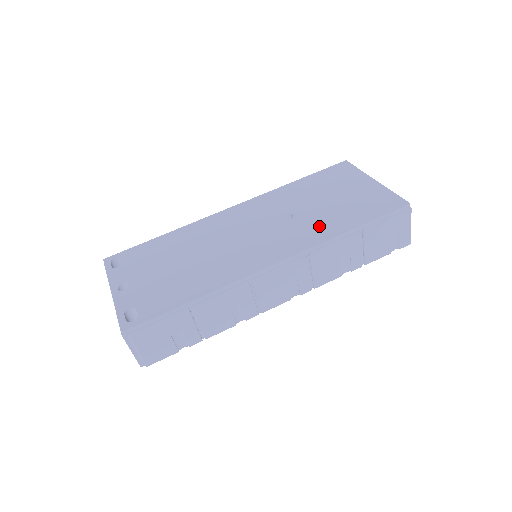
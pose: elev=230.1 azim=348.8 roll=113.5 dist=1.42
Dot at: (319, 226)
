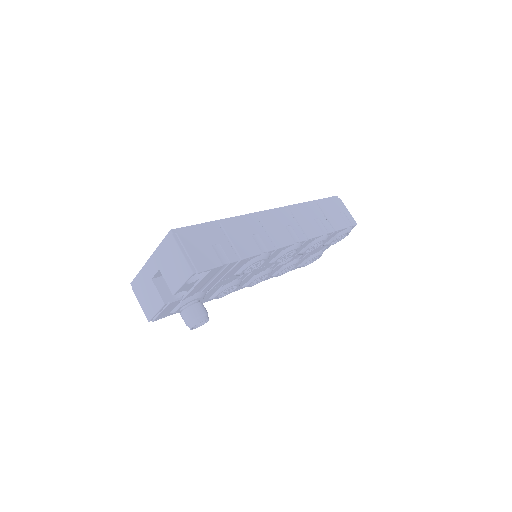
Dot at: occluded
